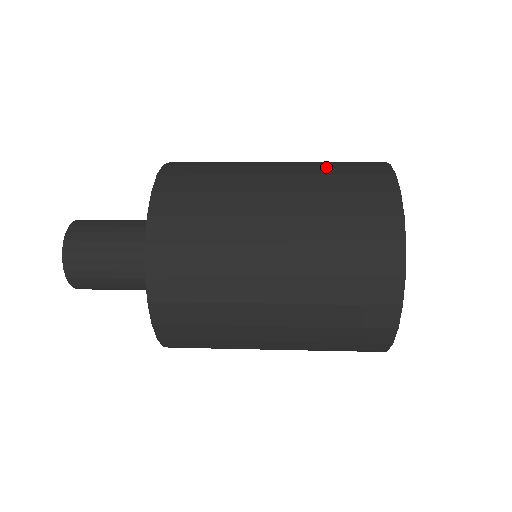
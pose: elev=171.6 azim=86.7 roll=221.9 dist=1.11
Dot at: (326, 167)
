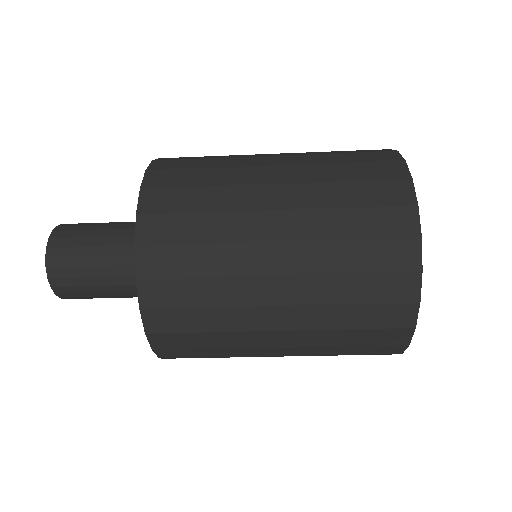
Dot at: (326, 152)
